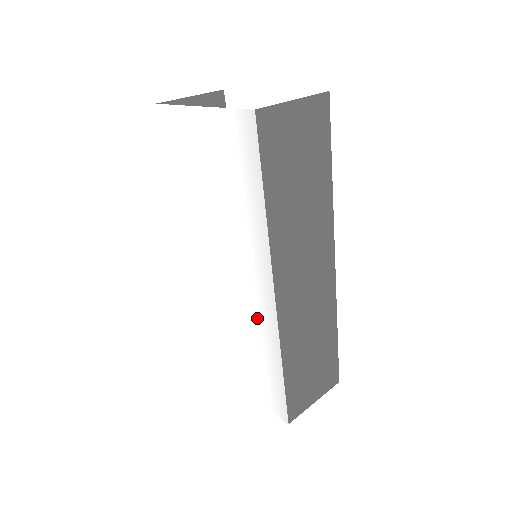
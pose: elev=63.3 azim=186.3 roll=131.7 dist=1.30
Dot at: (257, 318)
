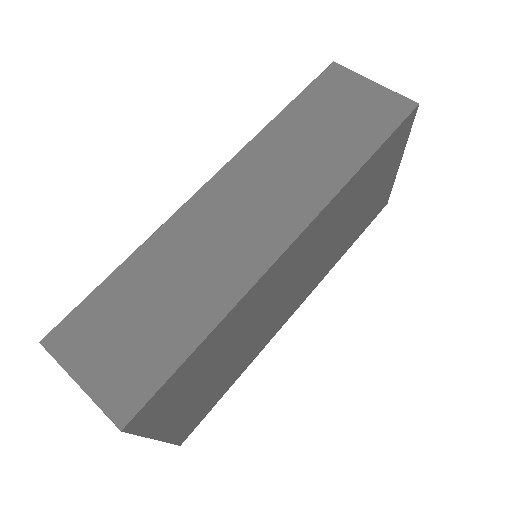
Dot at: occluded
